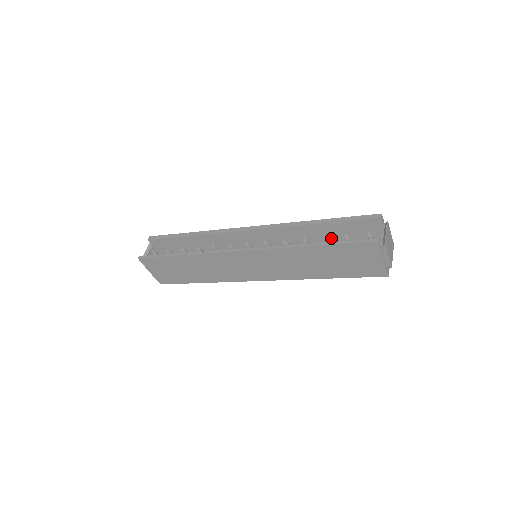
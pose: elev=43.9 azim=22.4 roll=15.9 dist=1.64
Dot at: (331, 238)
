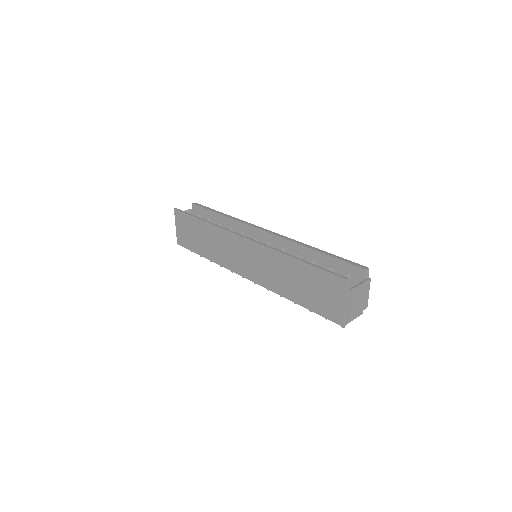
Dot at: occluded
